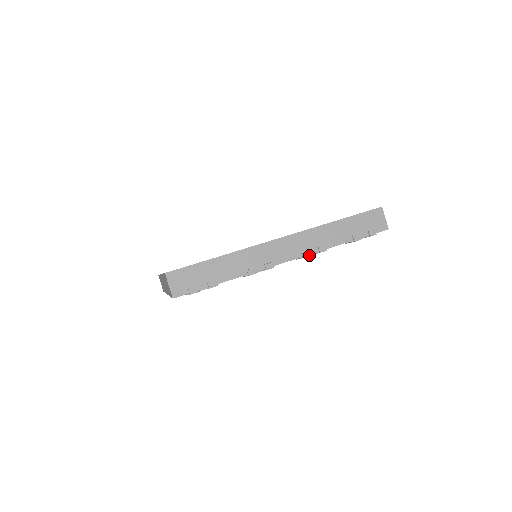
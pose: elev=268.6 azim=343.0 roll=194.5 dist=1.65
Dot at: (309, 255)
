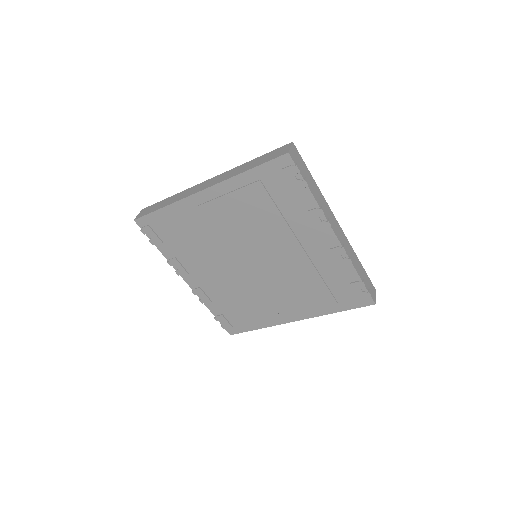
Dot at: (346, 250)
